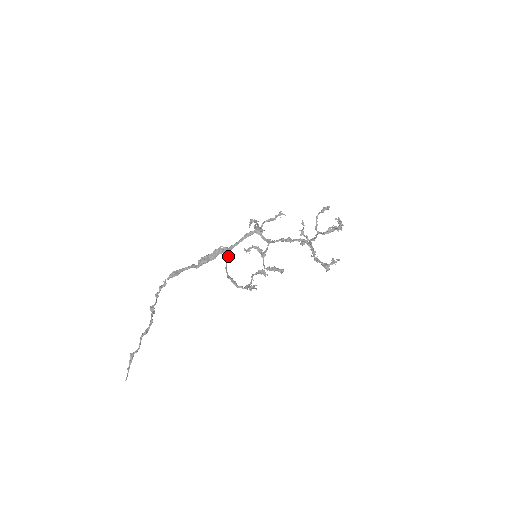
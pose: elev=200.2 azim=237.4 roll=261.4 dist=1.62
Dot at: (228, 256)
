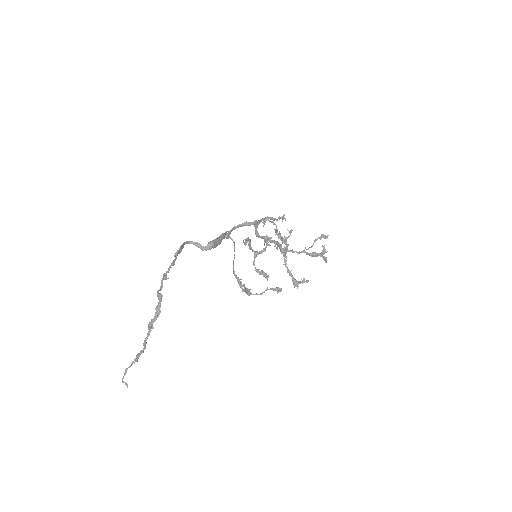
Dot at: occluded
